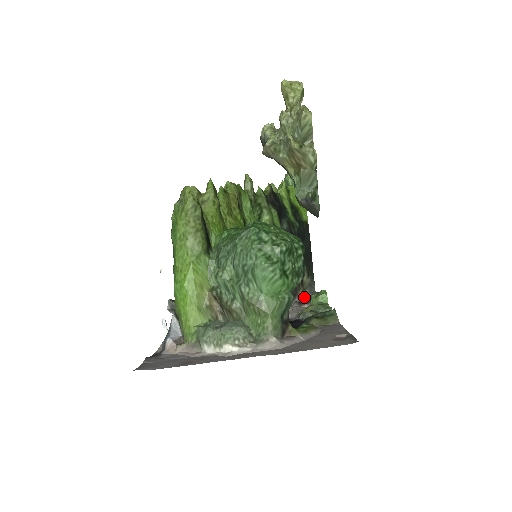
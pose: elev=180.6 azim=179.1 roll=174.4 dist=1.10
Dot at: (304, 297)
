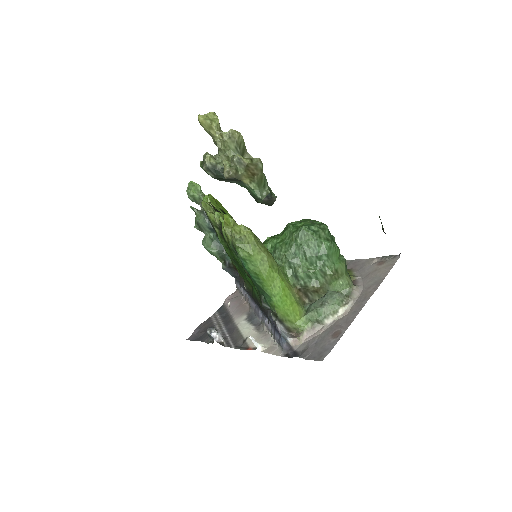
Dot at: occluded
